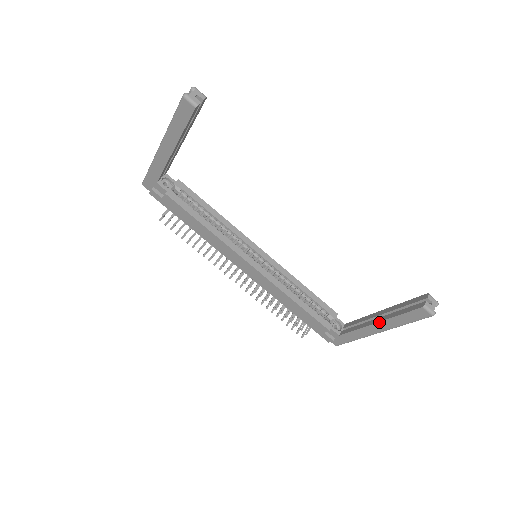
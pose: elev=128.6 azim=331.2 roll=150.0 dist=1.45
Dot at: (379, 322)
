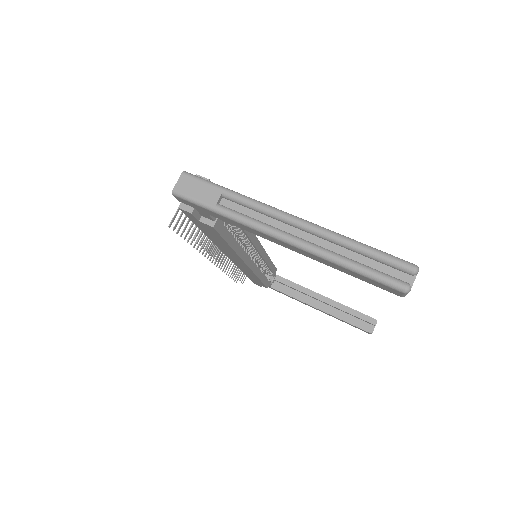
Dot at: (322, 311)
